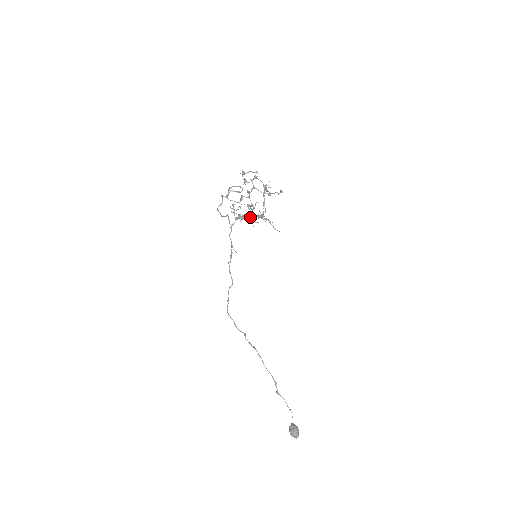
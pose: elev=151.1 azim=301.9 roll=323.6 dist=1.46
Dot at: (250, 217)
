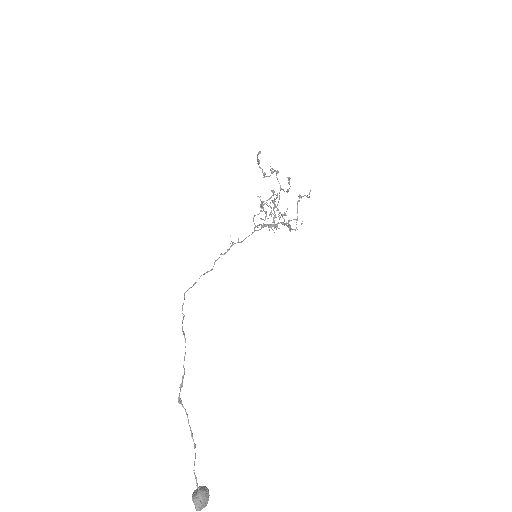
Dot at: (276, 224)
